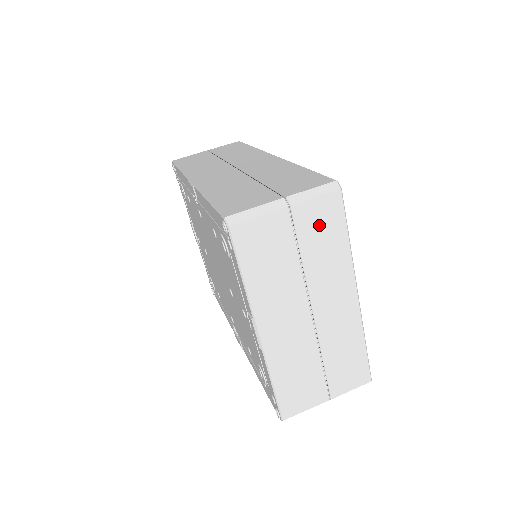
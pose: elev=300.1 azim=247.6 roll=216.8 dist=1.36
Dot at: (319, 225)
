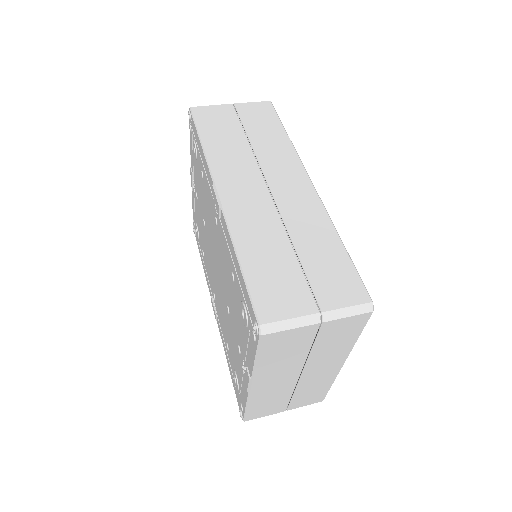
Dot at: (340, 331)
